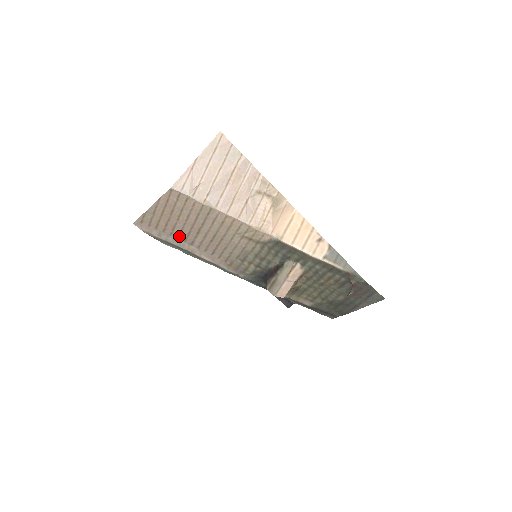
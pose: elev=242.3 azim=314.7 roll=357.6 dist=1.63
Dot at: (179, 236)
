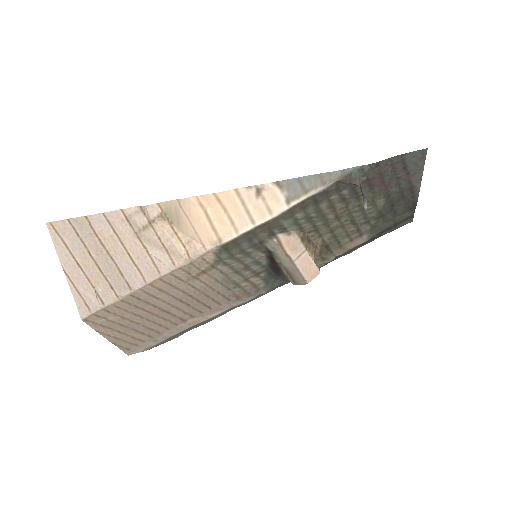
Dot at: (166, 327)
